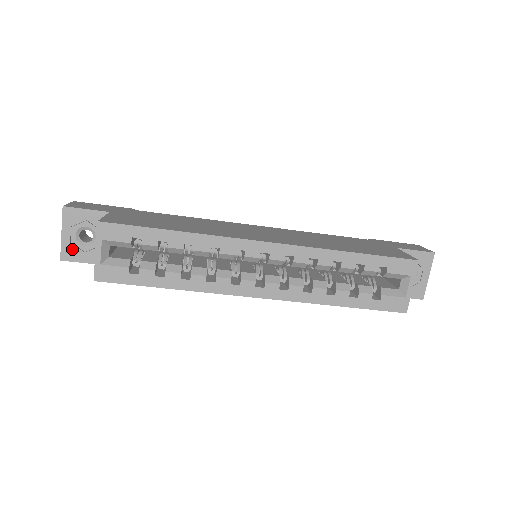
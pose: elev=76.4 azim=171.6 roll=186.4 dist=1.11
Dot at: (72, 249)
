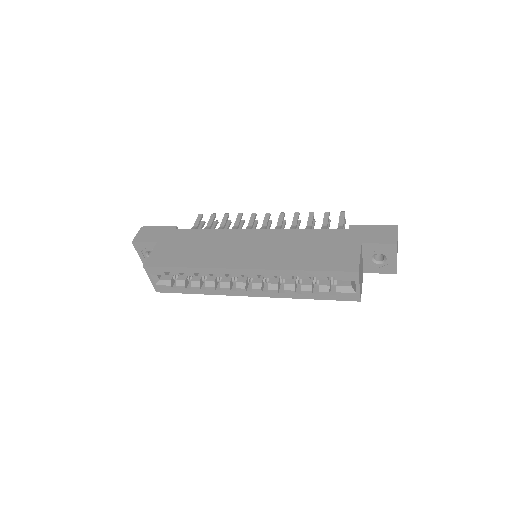
Dot at: occluded
